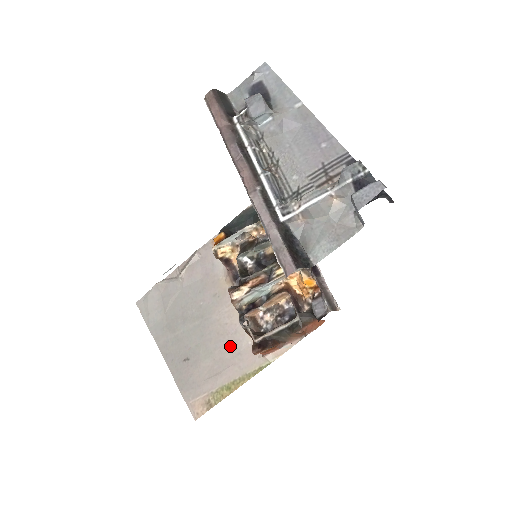
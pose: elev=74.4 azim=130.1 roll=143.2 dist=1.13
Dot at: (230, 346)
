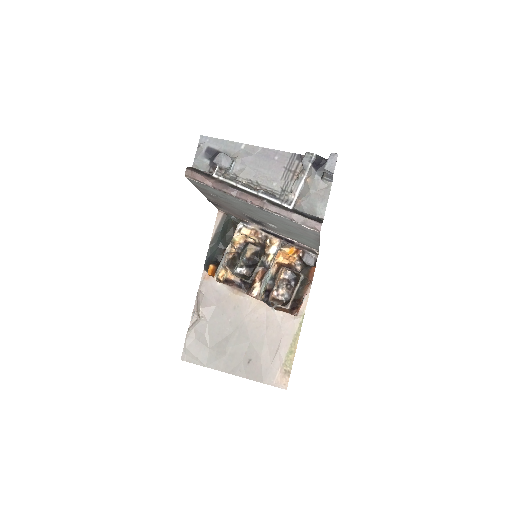
Dot at: (271, 328)
